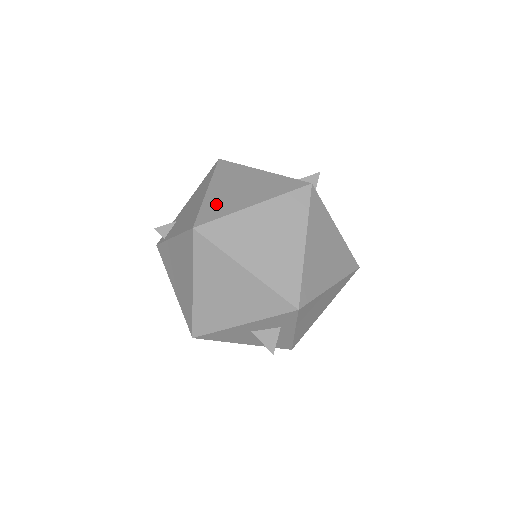
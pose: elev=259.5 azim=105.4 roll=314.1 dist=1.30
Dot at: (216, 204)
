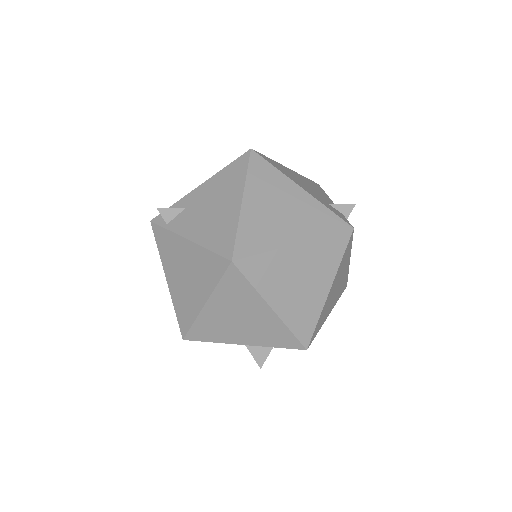
Dot at: (255, 229)
